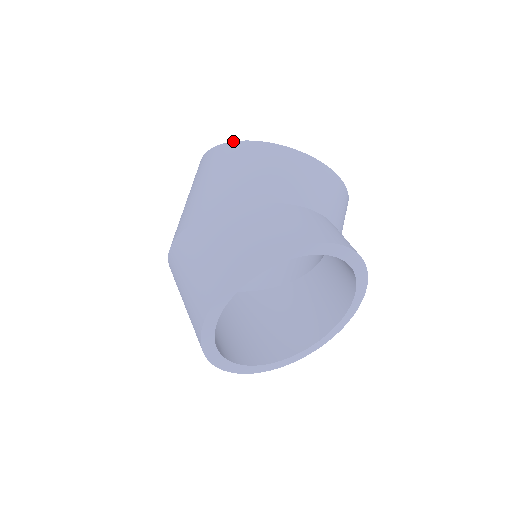
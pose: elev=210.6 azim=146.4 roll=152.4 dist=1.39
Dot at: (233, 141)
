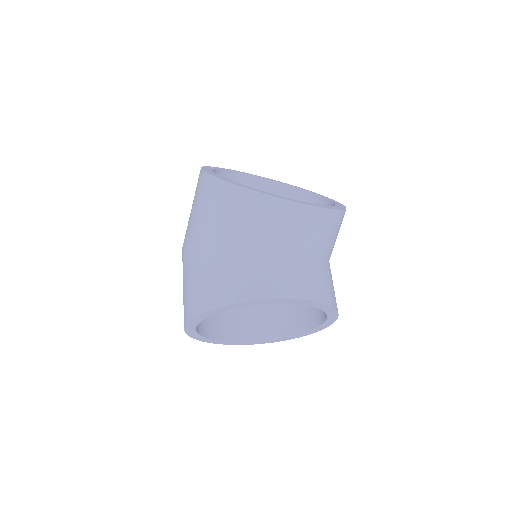
Dot at: (206, 172)
